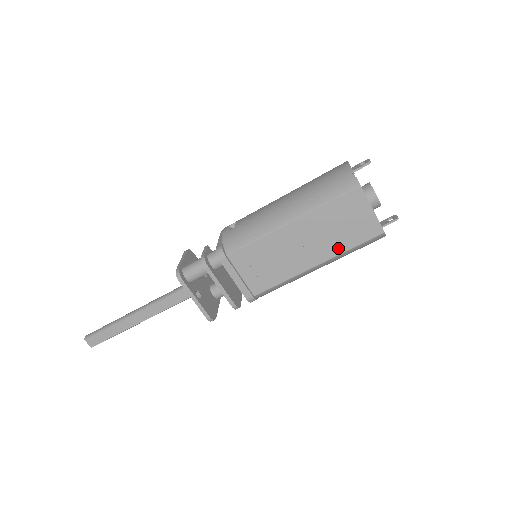
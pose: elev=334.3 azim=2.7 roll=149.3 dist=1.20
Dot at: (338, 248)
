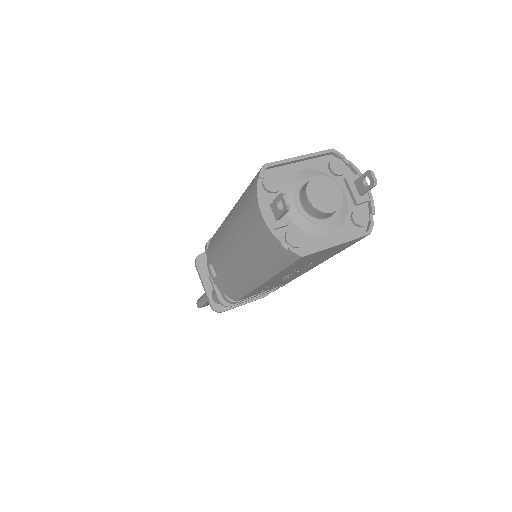
Dot at: (330, 256)
